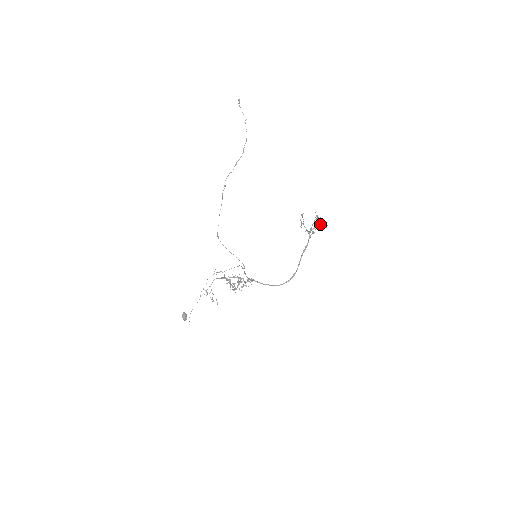
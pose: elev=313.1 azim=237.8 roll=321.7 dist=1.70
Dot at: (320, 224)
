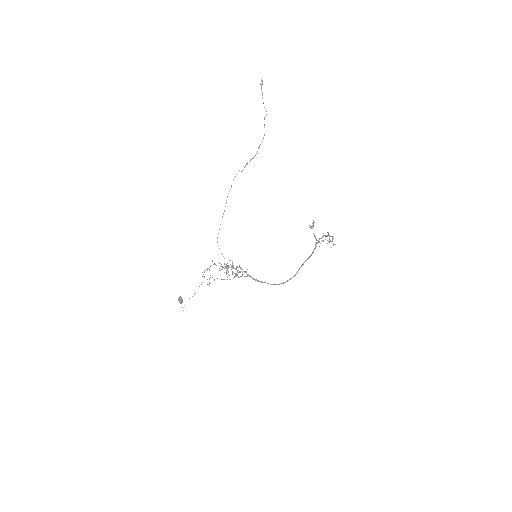
Dot at: (329, 241)
